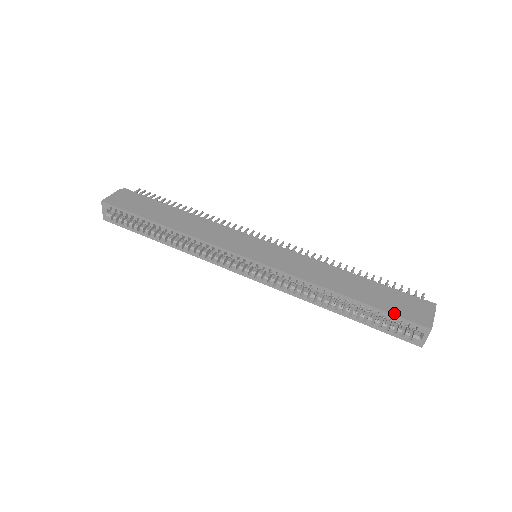
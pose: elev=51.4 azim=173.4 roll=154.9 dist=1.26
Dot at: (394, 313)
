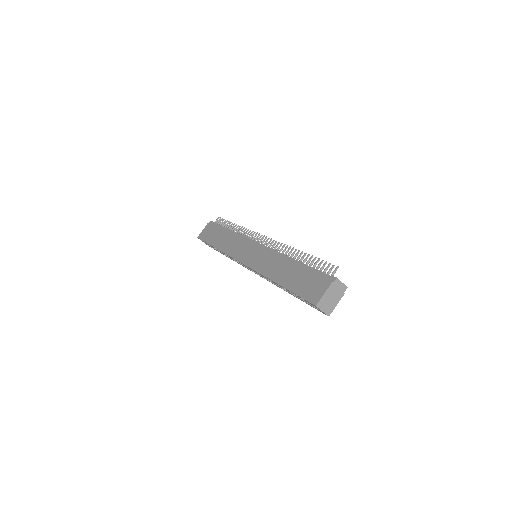
Dot at: (299, 295)
